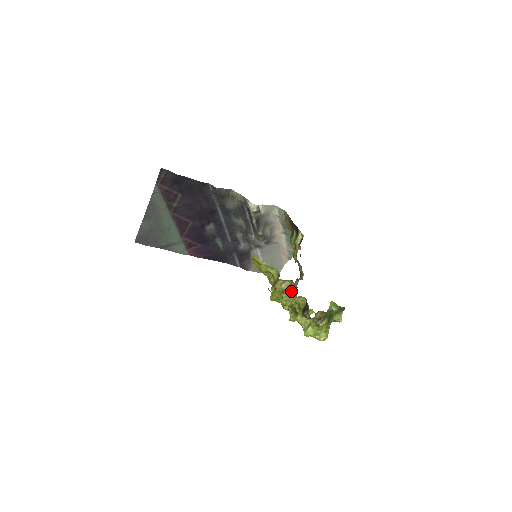
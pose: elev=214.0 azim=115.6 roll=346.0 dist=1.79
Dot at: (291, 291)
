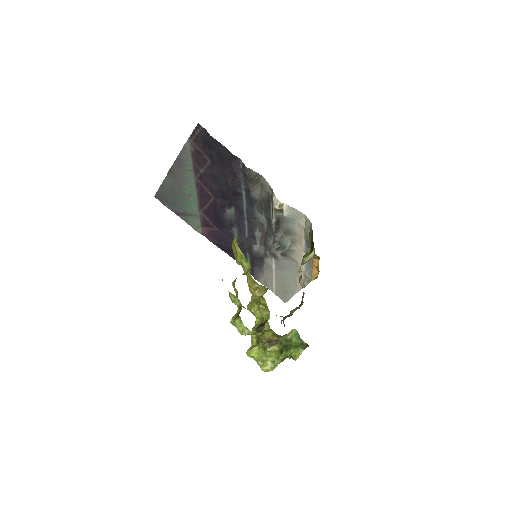
Dot at: occluded
